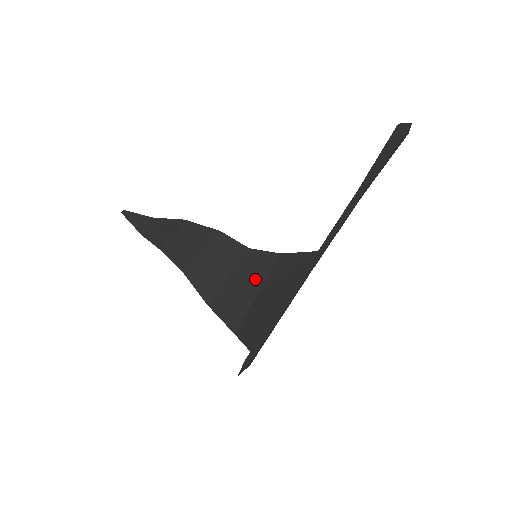
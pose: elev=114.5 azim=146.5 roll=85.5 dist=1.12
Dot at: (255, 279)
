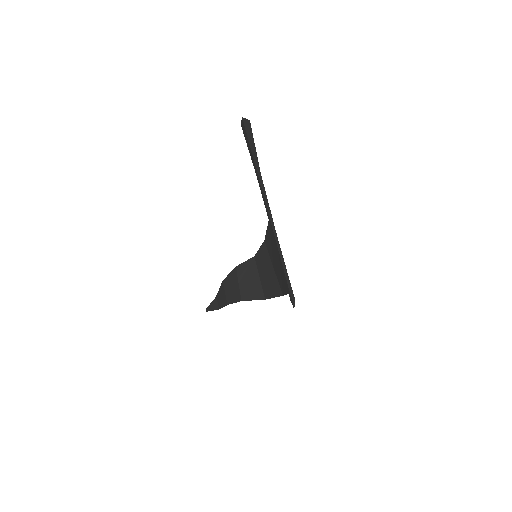
Dot at: (267, 264)
